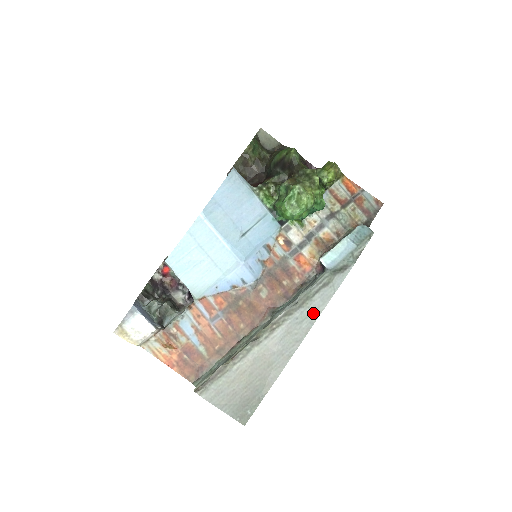
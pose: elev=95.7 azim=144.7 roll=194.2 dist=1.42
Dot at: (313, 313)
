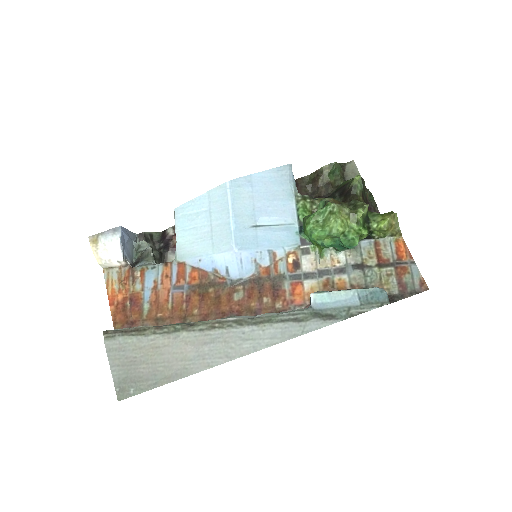
Dot at: (264, 340)
